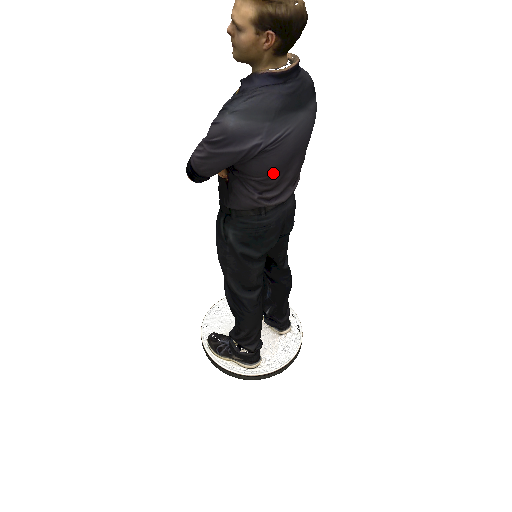
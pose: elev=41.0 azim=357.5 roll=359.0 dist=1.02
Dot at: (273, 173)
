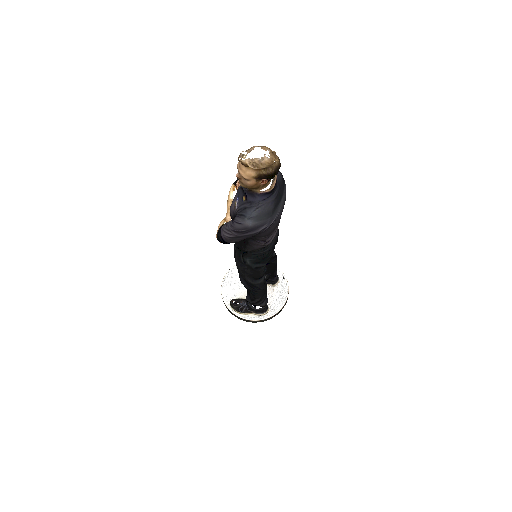
Dot at: occluded
